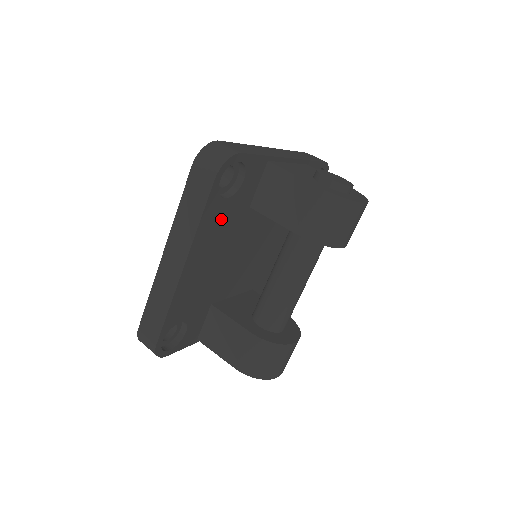
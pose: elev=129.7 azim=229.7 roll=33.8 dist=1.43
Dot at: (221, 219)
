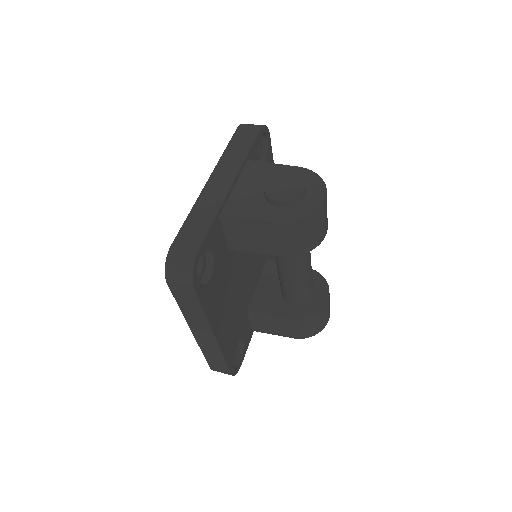
Dot at: (216, 287)
